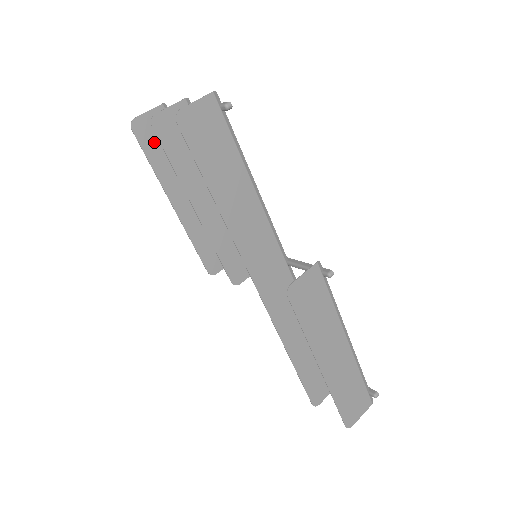
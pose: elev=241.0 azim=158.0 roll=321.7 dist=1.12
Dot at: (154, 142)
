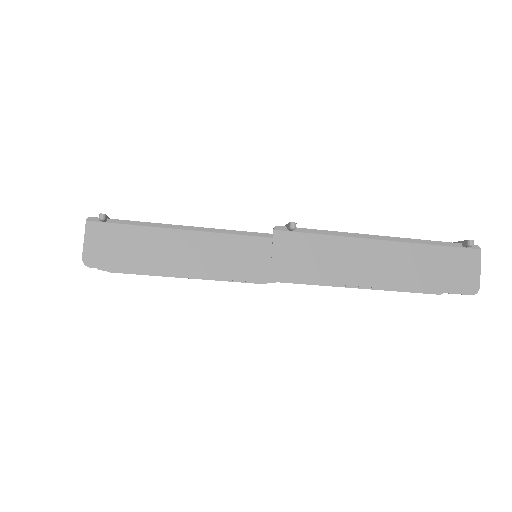
Dot at: occluded
